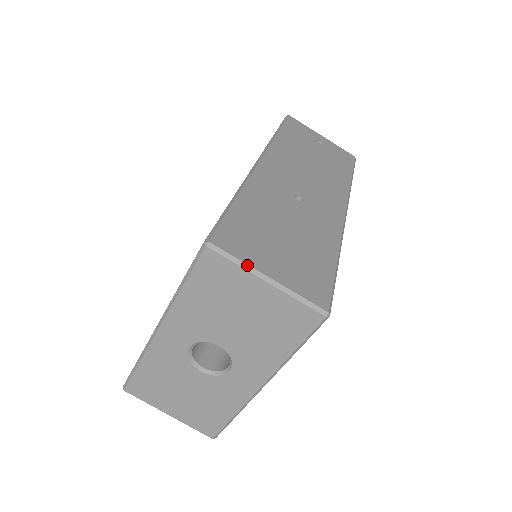
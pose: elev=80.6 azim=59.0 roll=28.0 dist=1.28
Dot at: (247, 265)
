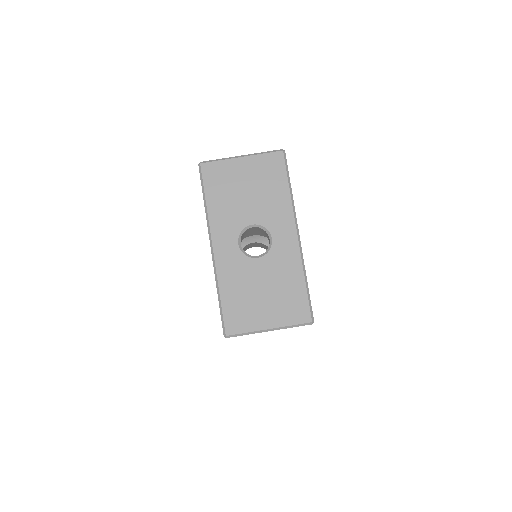
Dot at: (226, 158)
